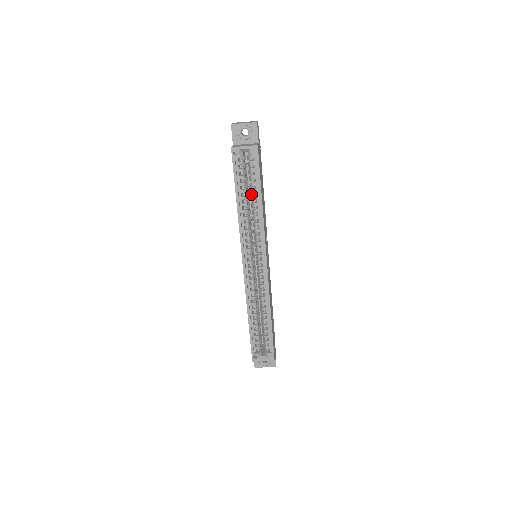
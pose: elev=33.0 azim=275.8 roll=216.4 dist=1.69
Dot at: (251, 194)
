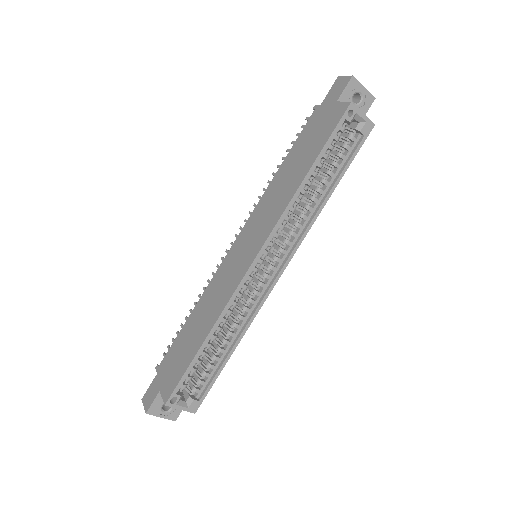
Dot at: (321, 175)
